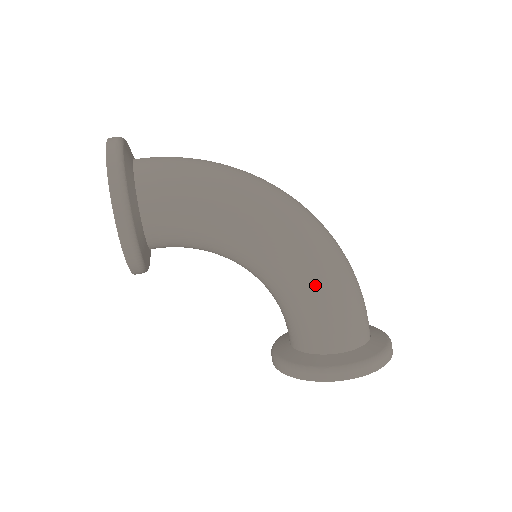
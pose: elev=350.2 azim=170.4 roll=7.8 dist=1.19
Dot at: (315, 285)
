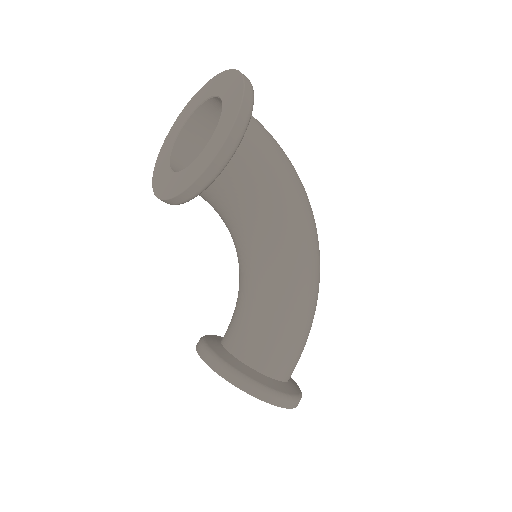
Dot at: (296, 311)
